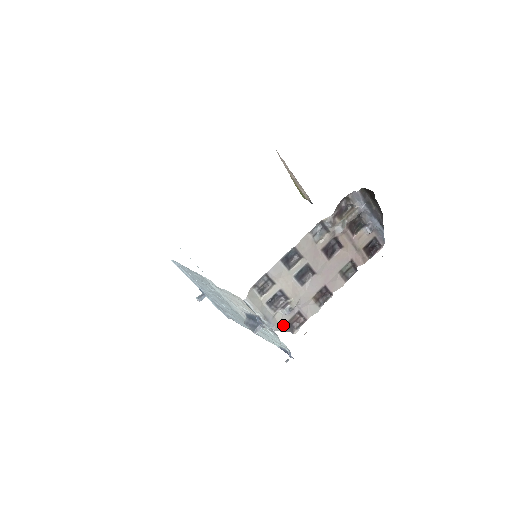
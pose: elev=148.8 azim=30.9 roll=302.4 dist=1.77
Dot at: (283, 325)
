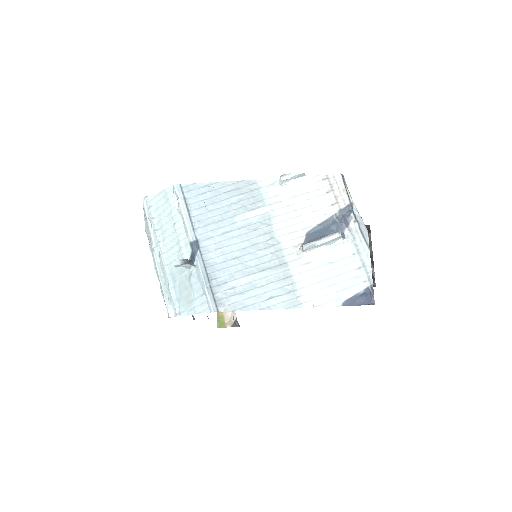
Dot at: occluded
